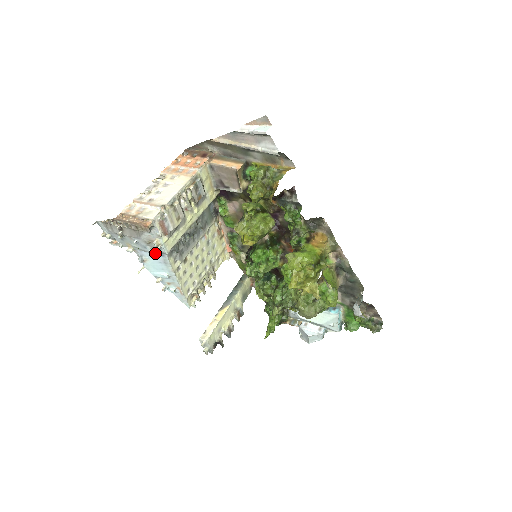
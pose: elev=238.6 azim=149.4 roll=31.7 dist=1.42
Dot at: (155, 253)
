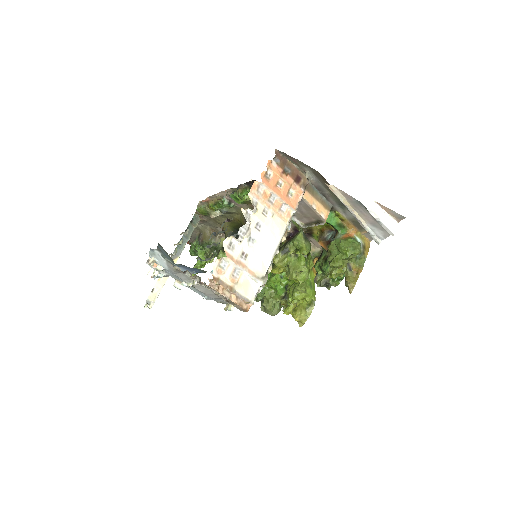
Dot at: (186, 269)
